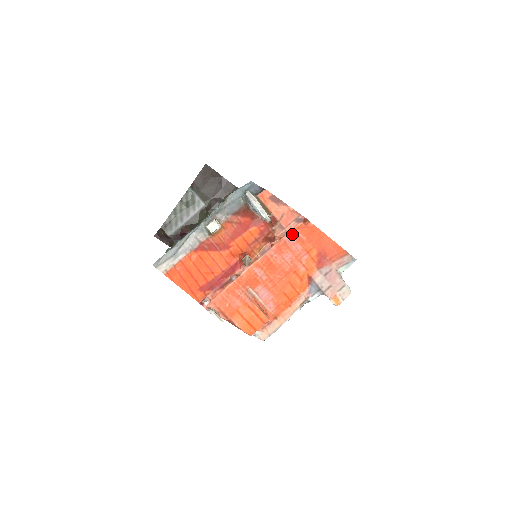
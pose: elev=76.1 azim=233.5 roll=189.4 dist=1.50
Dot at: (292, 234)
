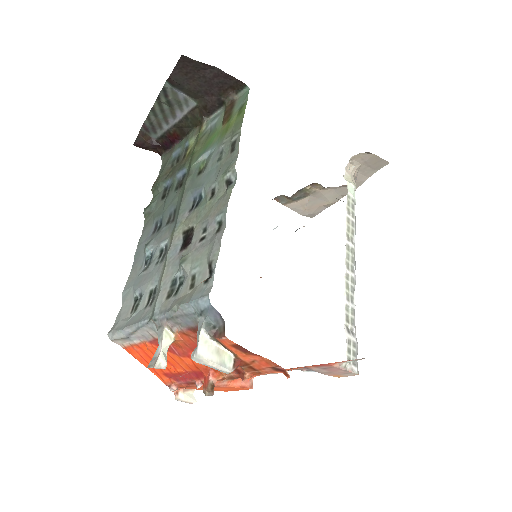
Dot at: (269, 372)
